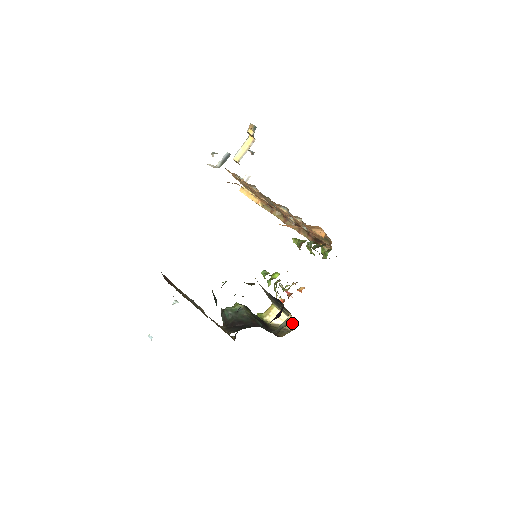
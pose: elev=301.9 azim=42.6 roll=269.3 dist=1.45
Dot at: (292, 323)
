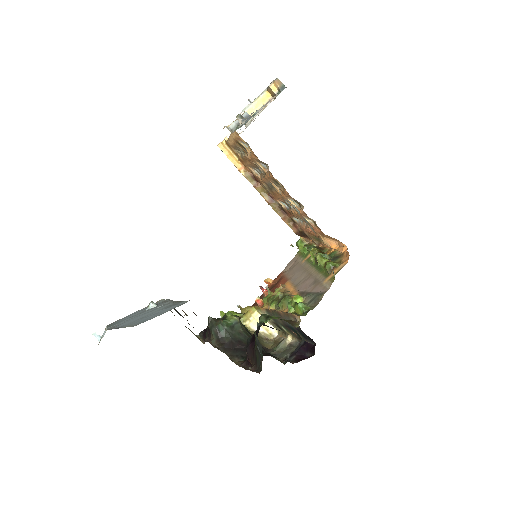
Dot at: (273, 332)
